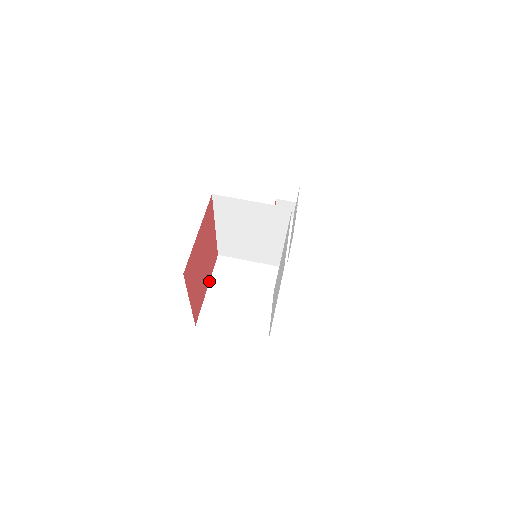
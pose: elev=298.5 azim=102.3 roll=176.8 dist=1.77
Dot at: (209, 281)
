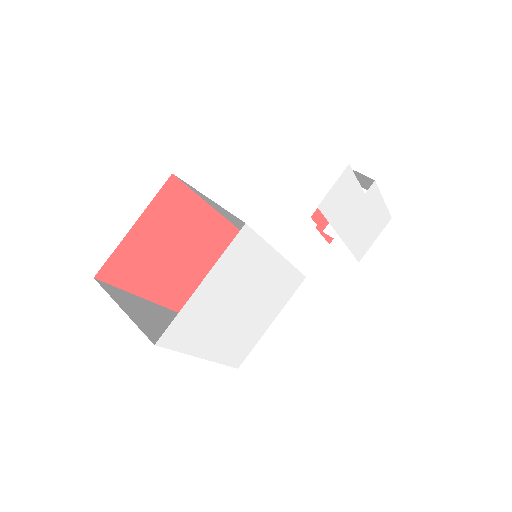
Dot at: occluded
